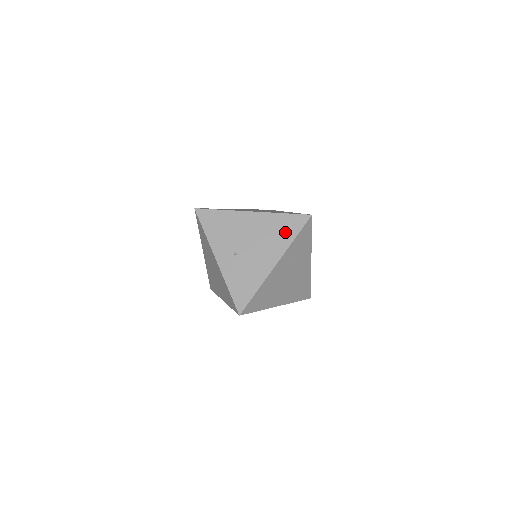
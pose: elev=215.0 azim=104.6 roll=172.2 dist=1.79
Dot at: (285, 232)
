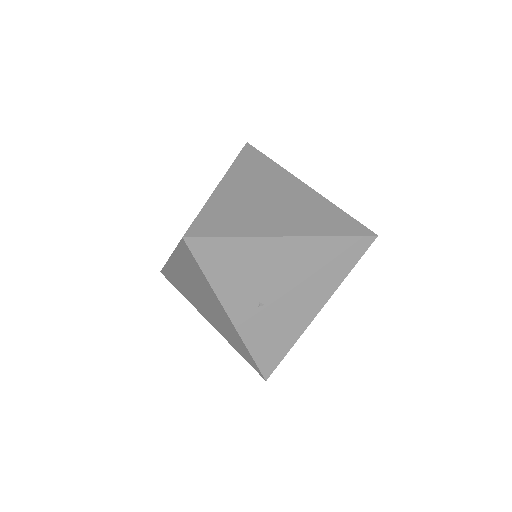
Dot at: (337, 265)
